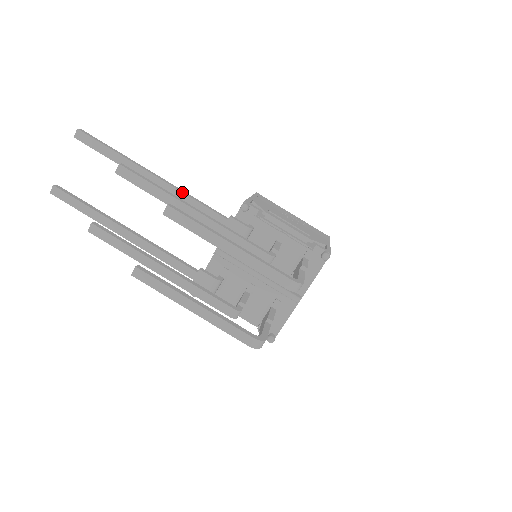
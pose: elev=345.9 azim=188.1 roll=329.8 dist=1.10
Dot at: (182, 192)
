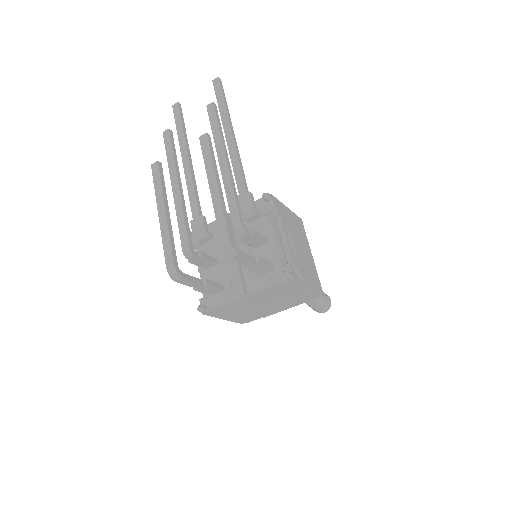
Dot at: (237, 154)
